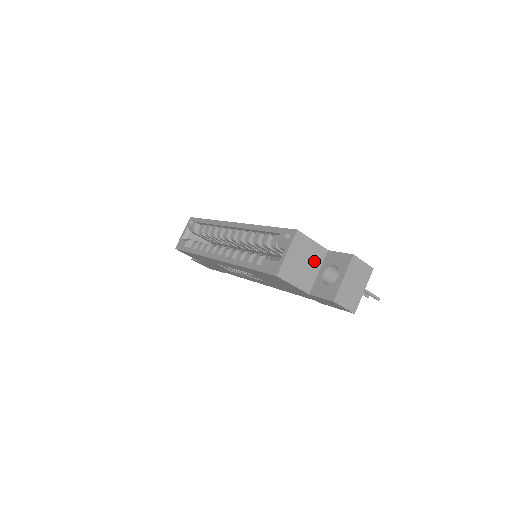
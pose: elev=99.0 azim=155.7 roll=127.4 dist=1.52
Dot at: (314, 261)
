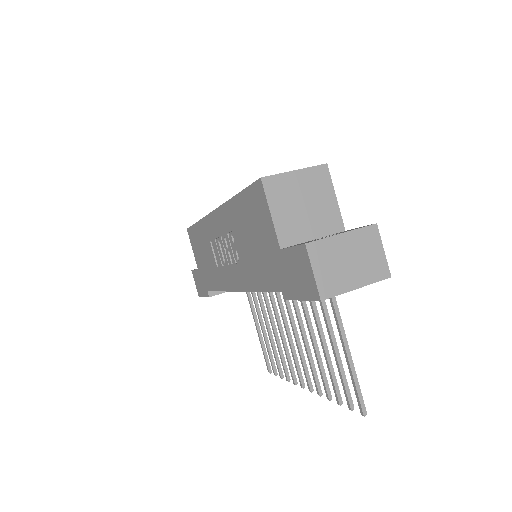
Dot at: (319, 220)
